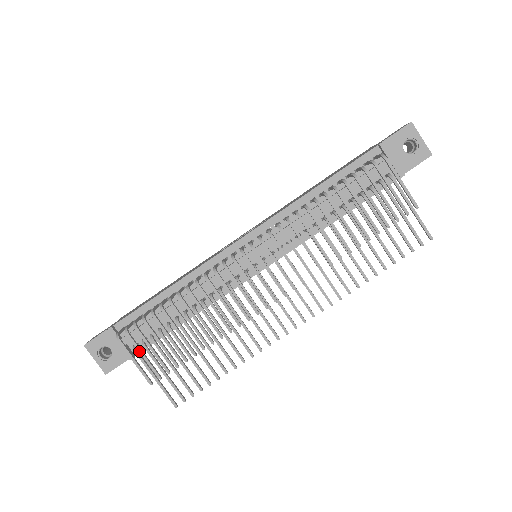
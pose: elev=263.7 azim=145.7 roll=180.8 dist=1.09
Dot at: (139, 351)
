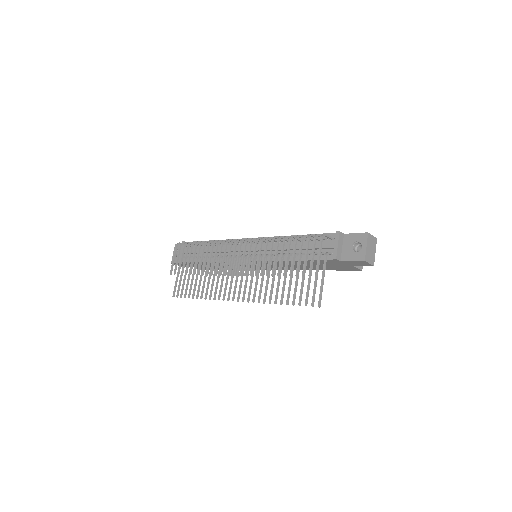
Dot at: (178, 255)
